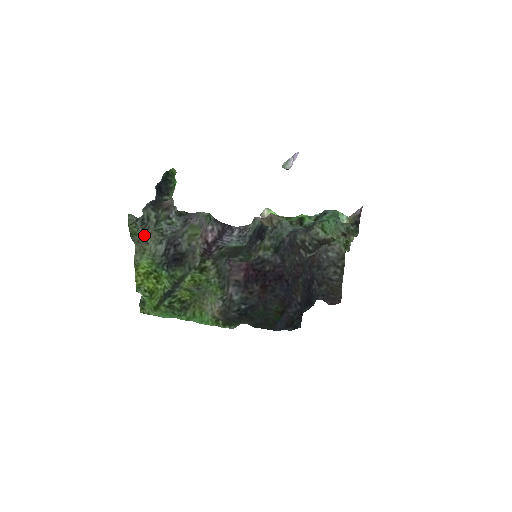
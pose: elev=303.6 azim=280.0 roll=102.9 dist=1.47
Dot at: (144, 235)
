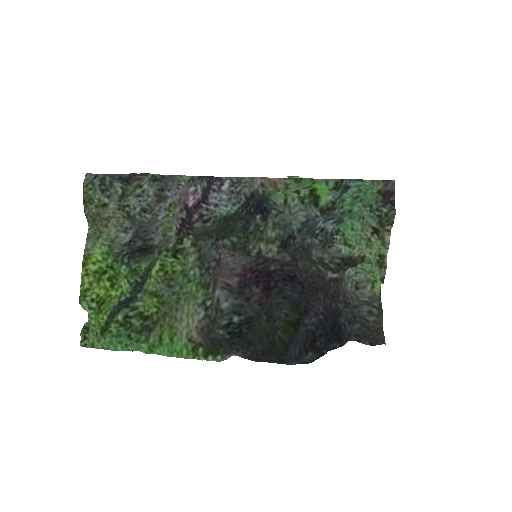
Dot at: (104, 216)
